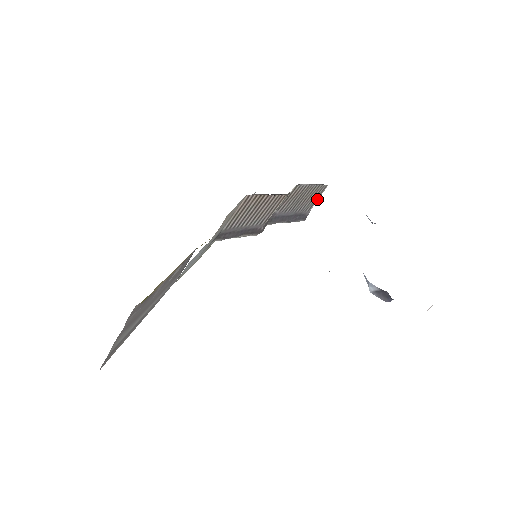
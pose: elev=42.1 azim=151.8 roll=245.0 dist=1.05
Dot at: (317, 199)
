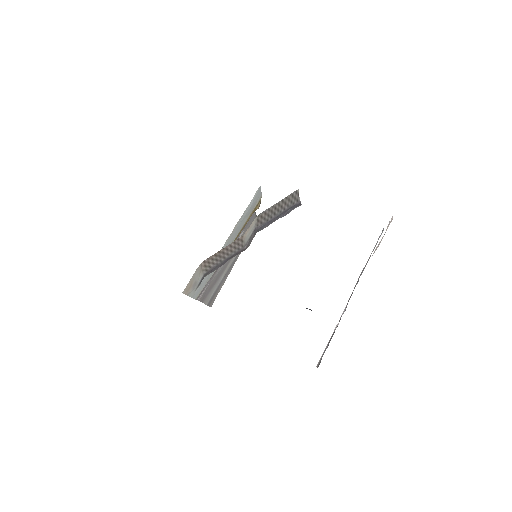
Dot at: (298, 196)
